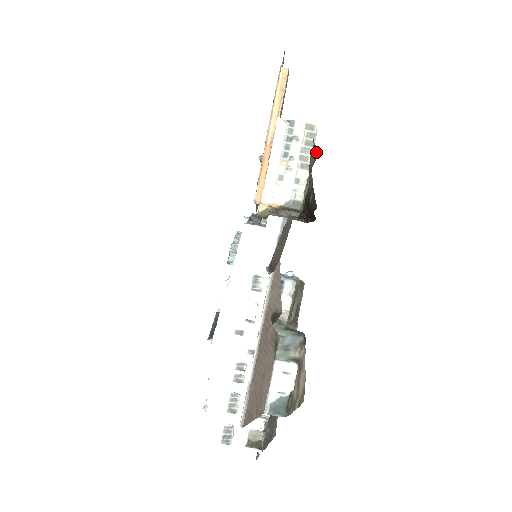
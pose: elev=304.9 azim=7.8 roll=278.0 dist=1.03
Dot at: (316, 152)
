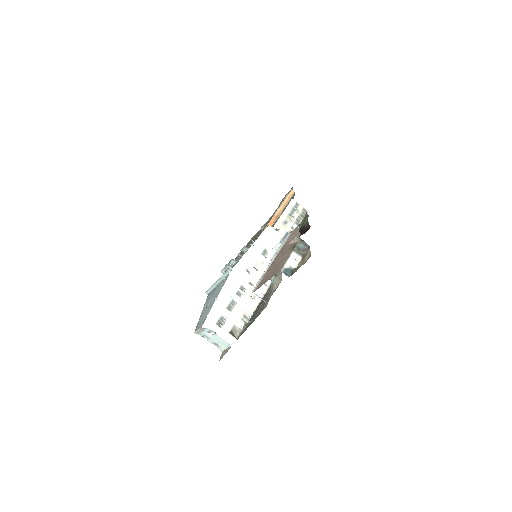
Dot at: (308, 216)
